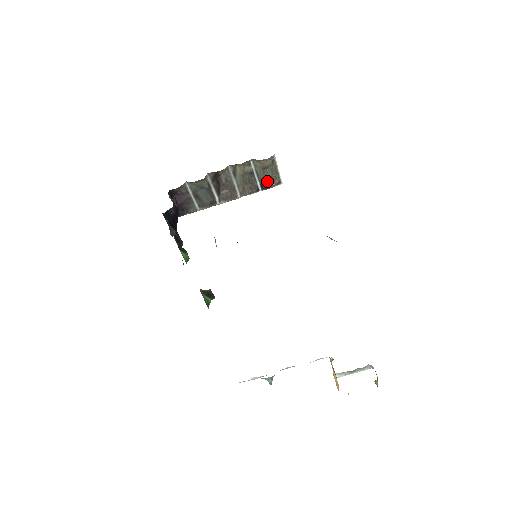
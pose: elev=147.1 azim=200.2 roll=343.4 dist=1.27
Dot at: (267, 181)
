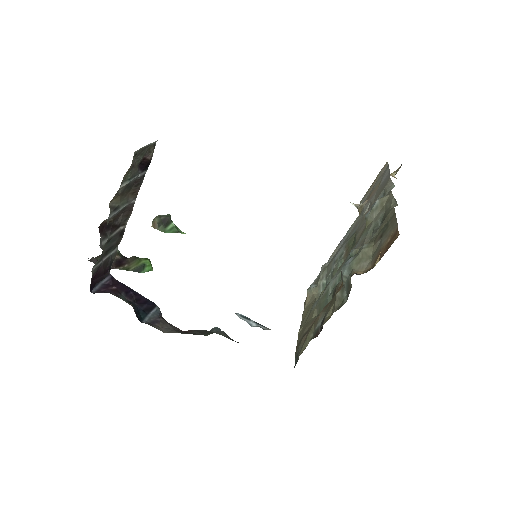
Dot at: (143, 161)
